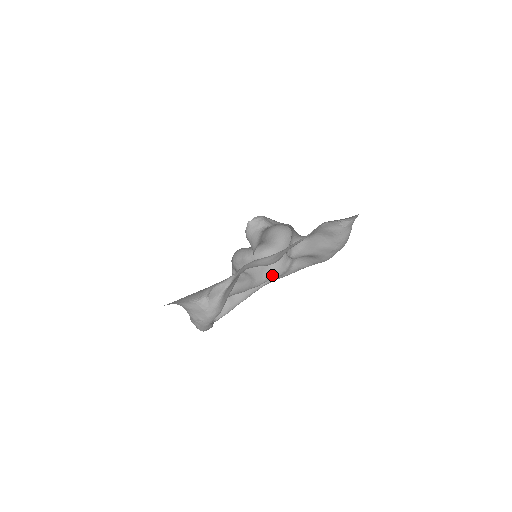
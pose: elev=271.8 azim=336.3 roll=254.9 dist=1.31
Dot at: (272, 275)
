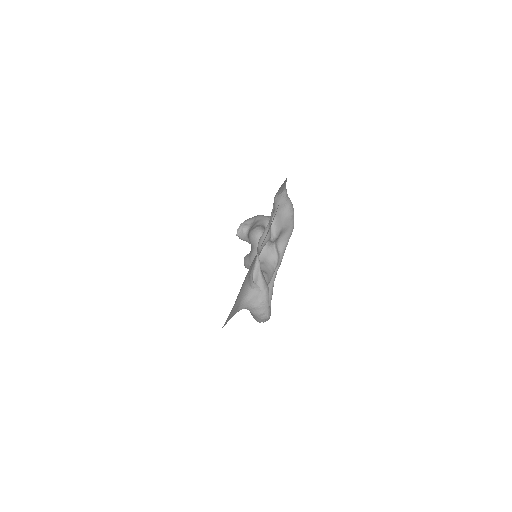
Dot at: (273, 266)
